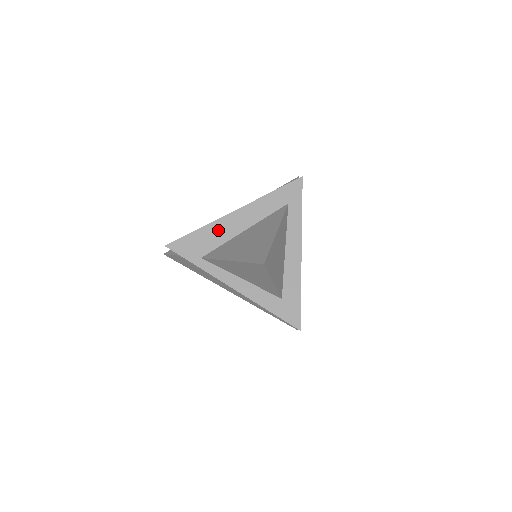
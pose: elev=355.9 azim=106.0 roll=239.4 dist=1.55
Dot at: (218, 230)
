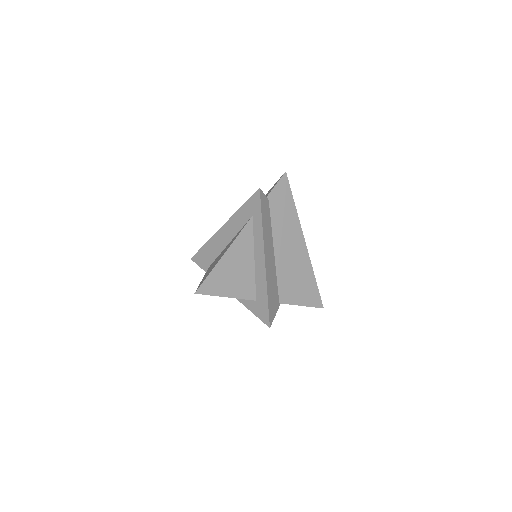
Dot at: (215, 244)
